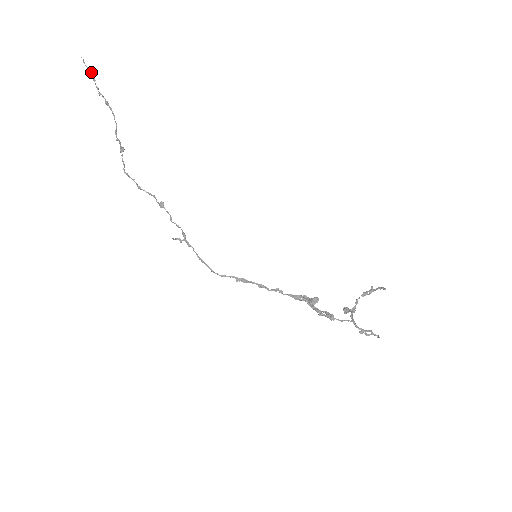
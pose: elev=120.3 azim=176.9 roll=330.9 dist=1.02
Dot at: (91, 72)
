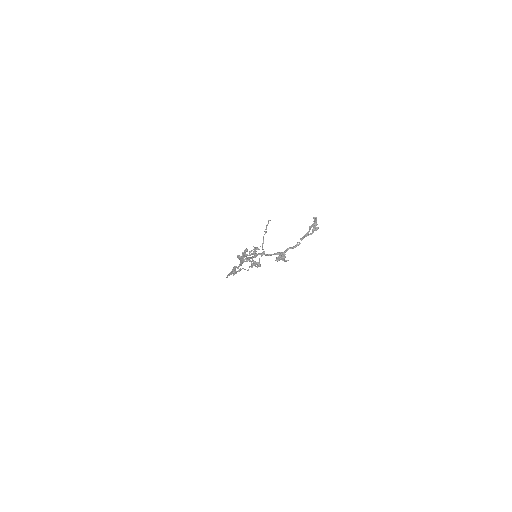
Dot at: occluded
